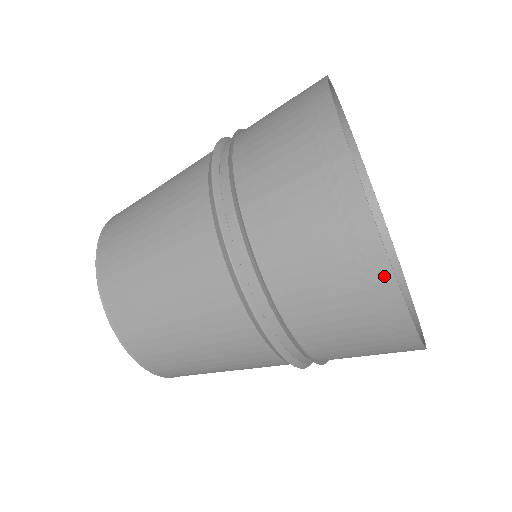
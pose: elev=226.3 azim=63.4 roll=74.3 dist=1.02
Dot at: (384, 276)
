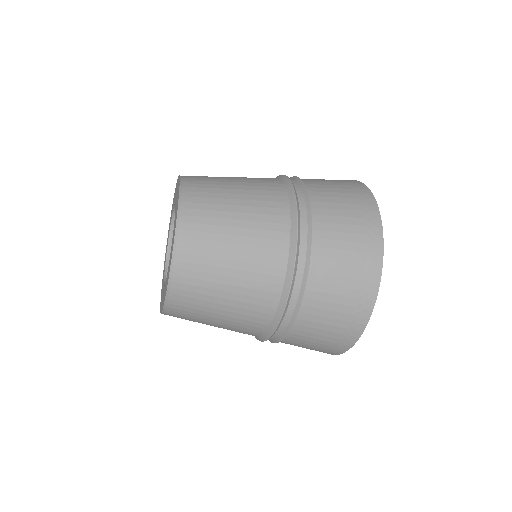
Dot at: (372, 295)
